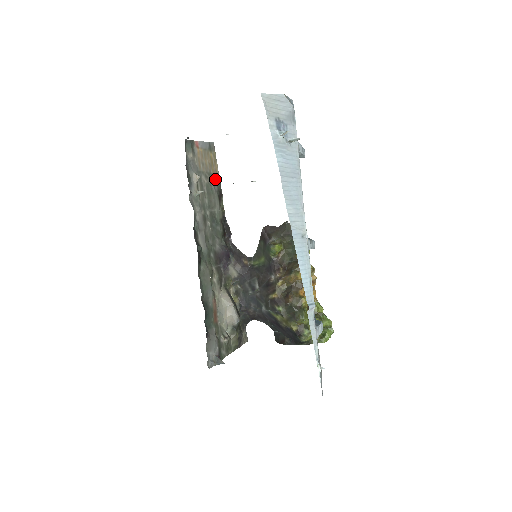
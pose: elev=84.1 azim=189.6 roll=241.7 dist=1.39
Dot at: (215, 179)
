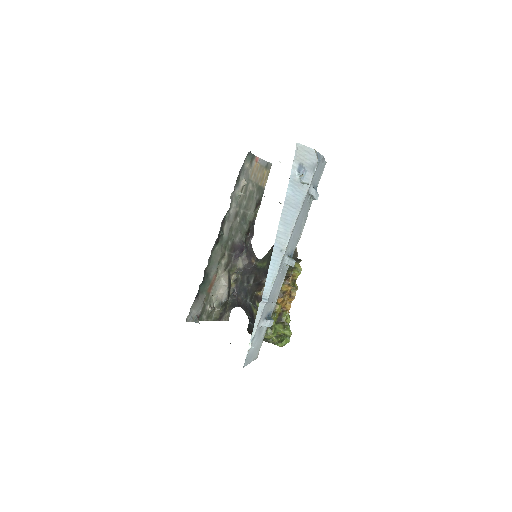
Dot at: (260, 190)
